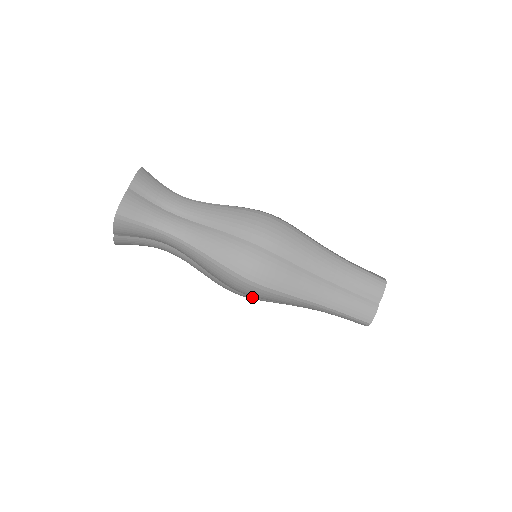
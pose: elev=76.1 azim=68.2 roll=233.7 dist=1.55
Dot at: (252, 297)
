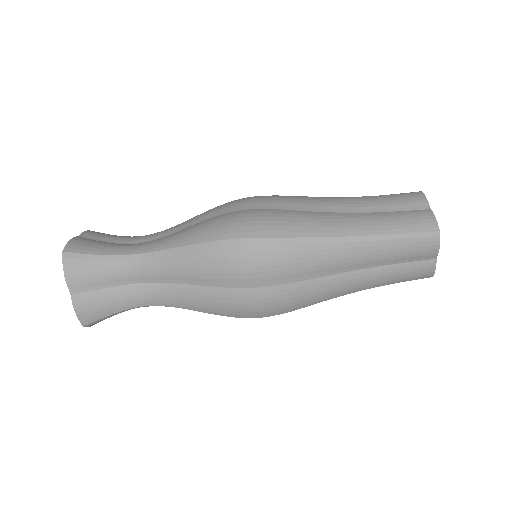
Dot at: occluded
